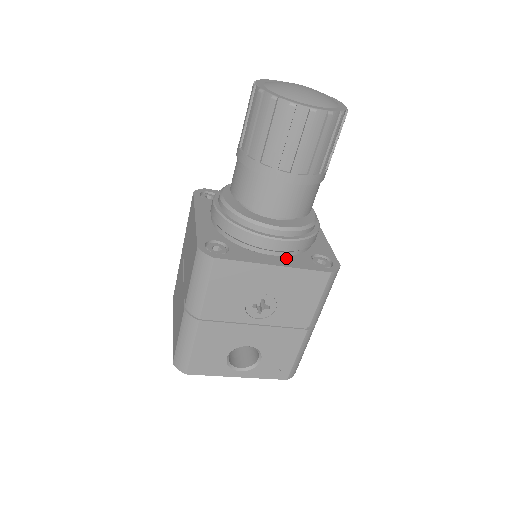
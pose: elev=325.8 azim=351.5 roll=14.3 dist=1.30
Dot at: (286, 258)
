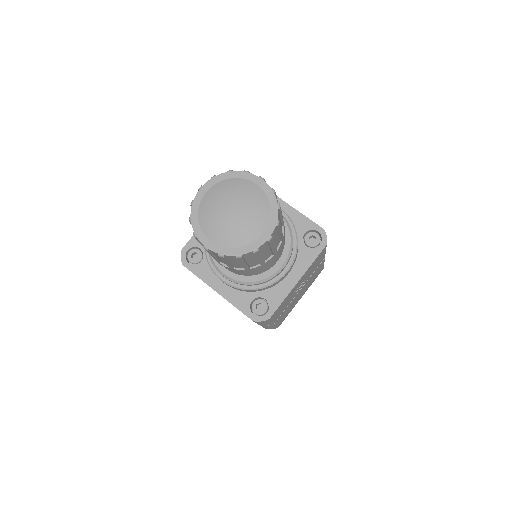
Dot at: (233, 290)
